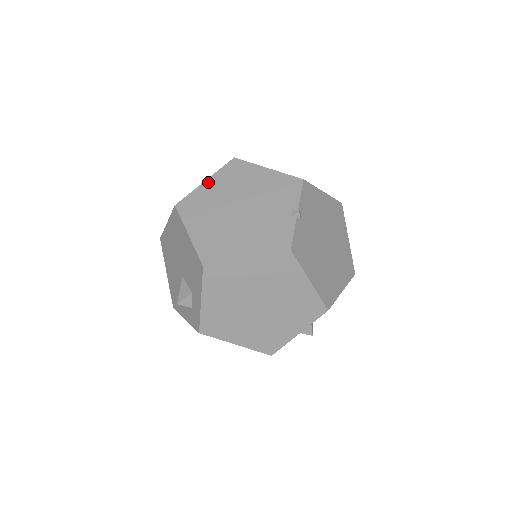
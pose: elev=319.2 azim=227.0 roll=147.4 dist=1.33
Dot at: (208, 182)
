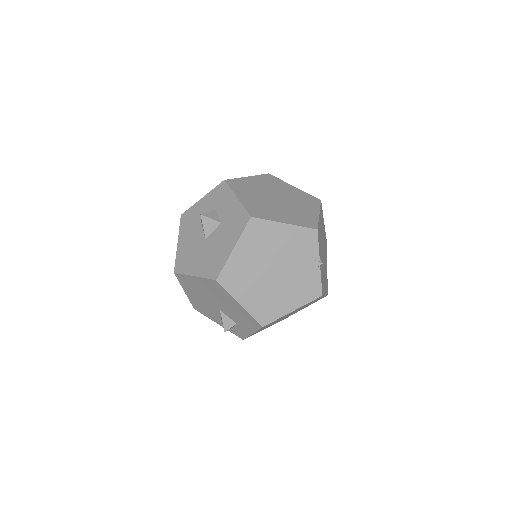
Dot at: (237, 250)
